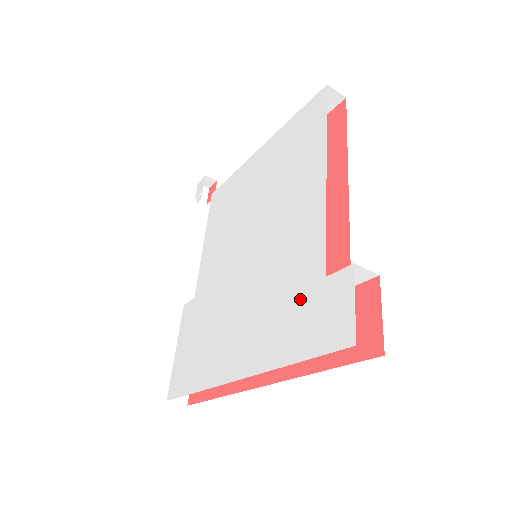
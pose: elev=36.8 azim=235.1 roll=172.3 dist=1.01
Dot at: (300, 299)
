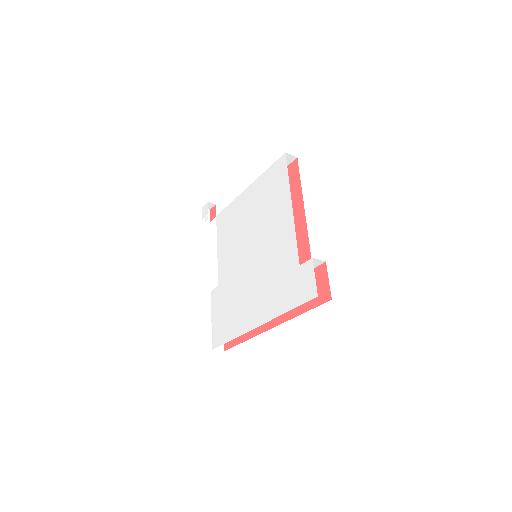
Dot at: (288, 278)
